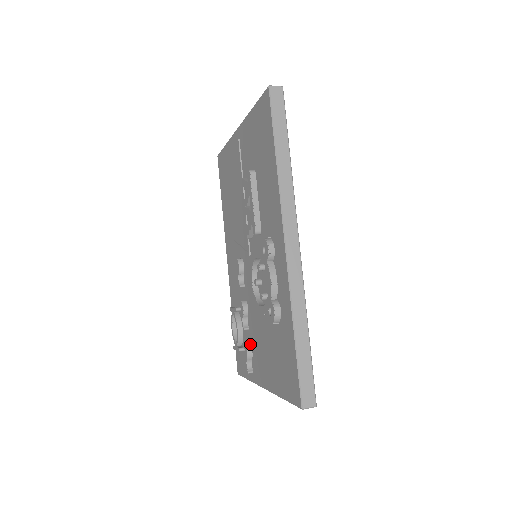
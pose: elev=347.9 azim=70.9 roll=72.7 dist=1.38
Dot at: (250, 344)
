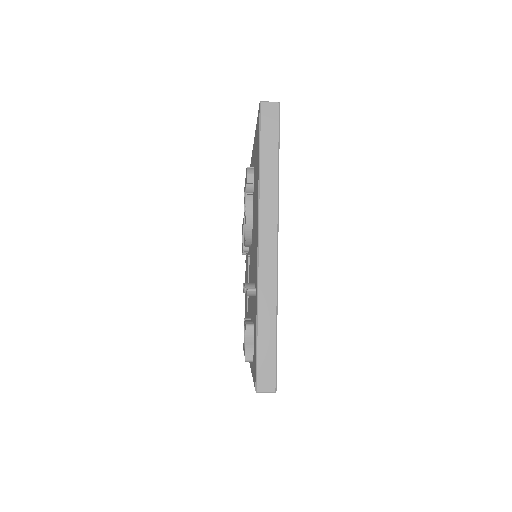
Dot at: occluded
